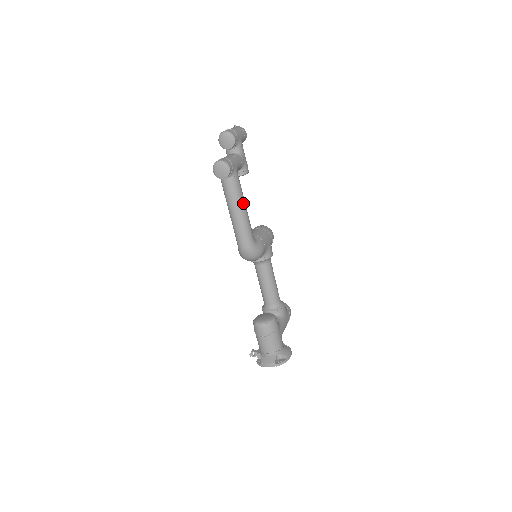
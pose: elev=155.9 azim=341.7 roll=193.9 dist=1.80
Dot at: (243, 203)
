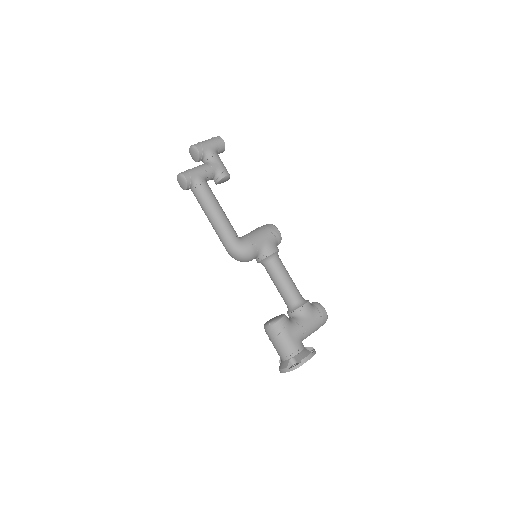
Dot at: (214, 206)
